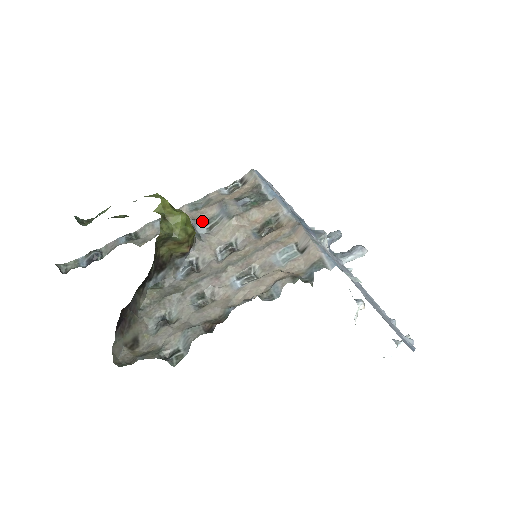
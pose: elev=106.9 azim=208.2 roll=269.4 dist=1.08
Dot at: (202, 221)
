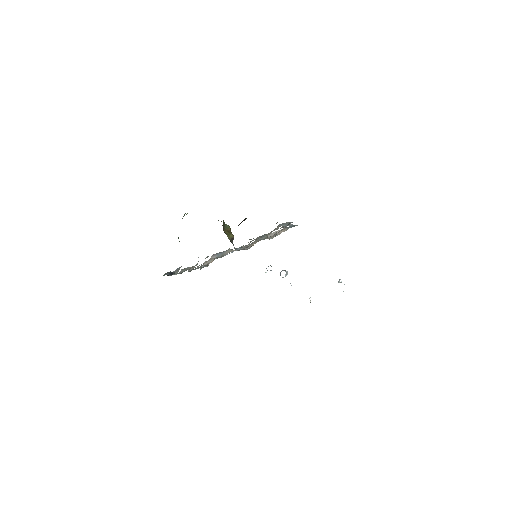
Dot at: occluded
